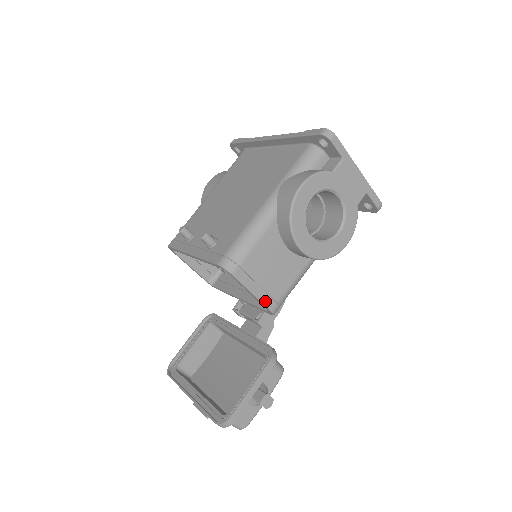
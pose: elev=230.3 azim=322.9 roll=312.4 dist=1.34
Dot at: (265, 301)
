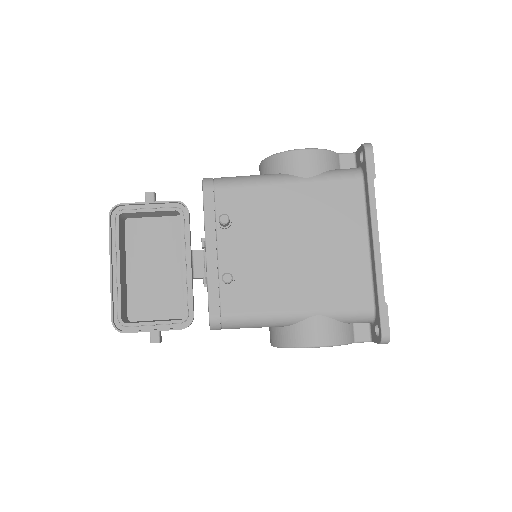
Dot at: occluded
